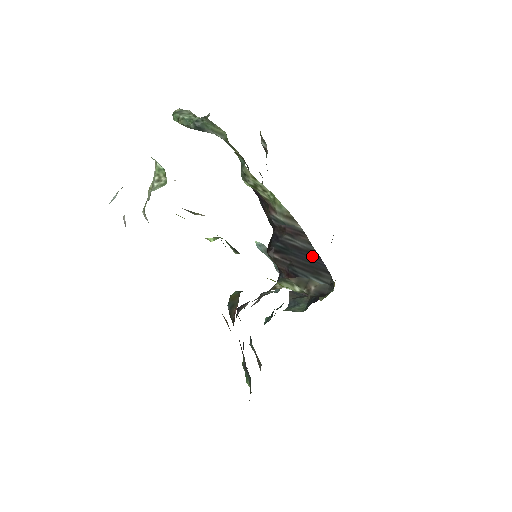
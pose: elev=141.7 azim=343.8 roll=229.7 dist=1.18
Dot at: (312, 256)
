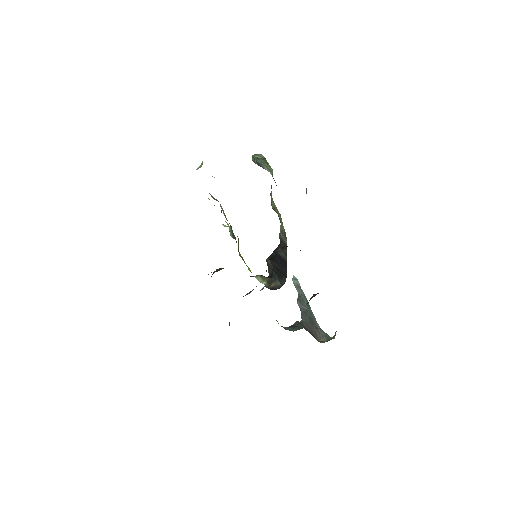
Dot at: (284, 264)
